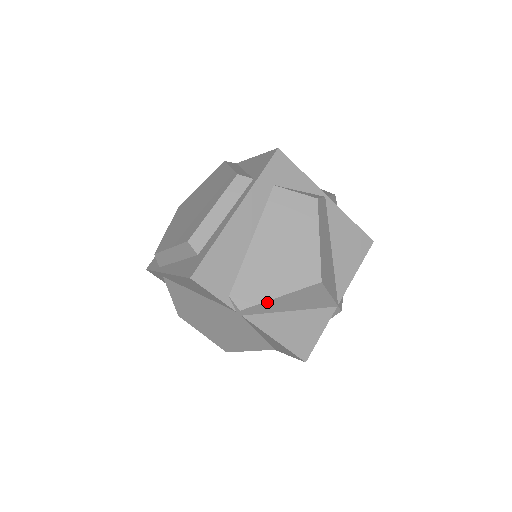
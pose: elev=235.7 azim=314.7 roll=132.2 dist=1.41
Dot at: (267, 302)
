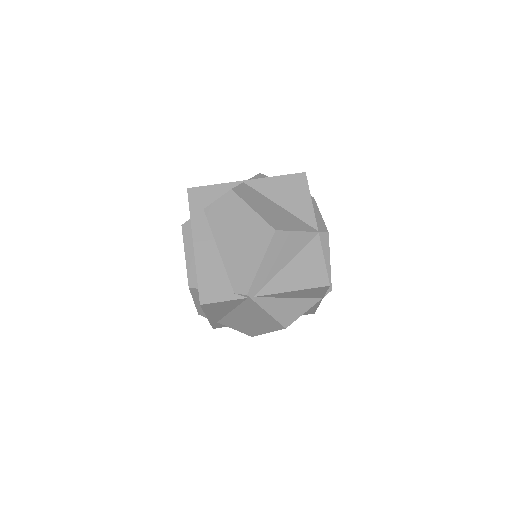
Dot at: (258, 274)
